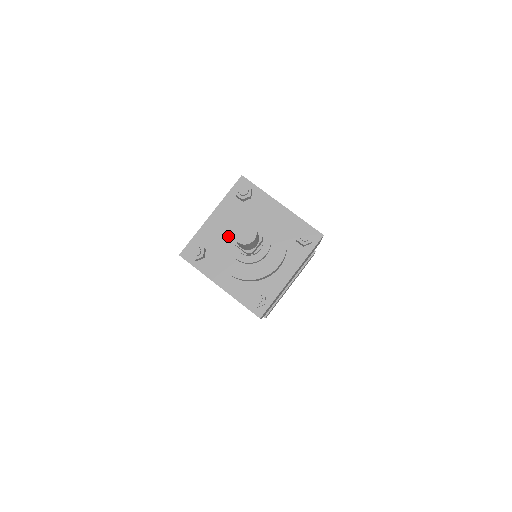
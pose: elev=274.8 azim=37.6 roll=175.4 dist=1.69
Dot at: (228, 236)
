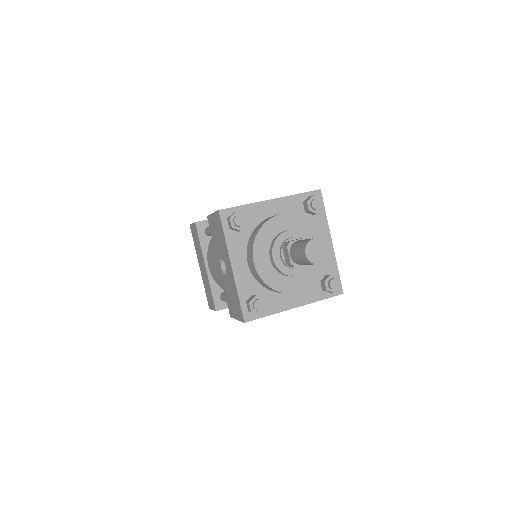
Dot at: (281, 234)
